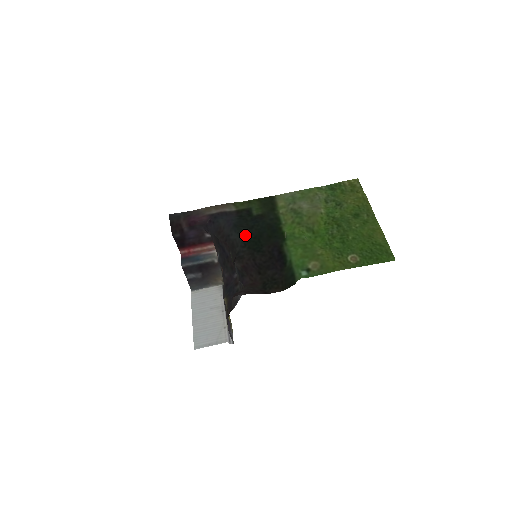
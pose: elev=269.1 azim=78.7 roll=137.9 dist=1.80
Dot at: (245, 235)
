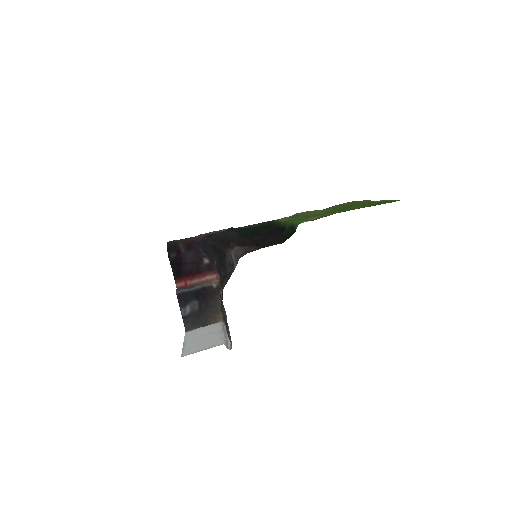
Dot at: (242, 231)
